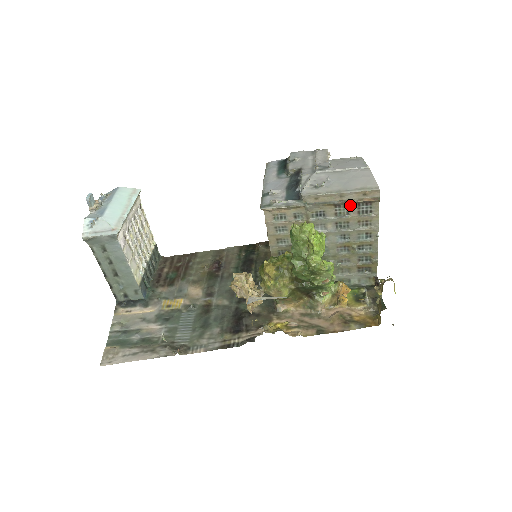
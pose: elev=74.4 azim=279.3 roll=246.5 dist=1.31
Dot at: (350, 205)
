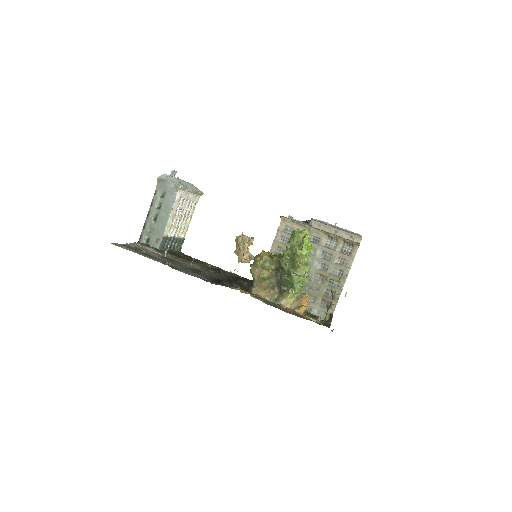
Dot at: (339, 241)
